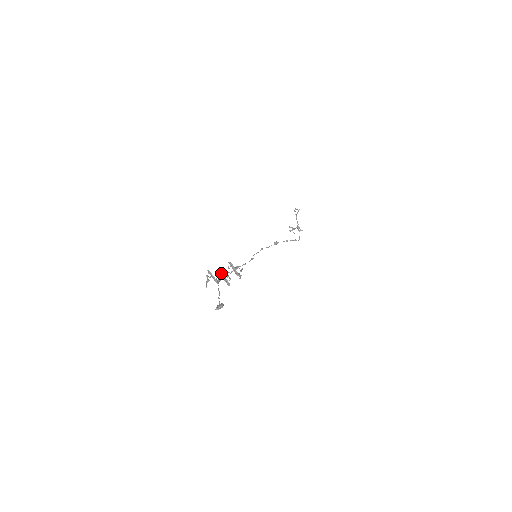
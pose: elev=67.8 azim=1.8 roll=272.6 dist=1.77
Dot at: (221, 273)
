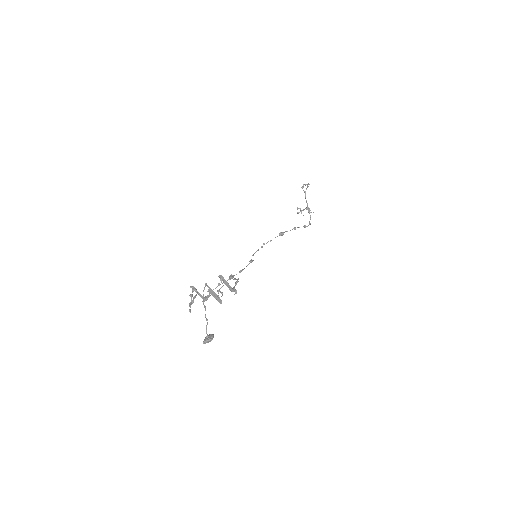
Dot at: (209, 289)
